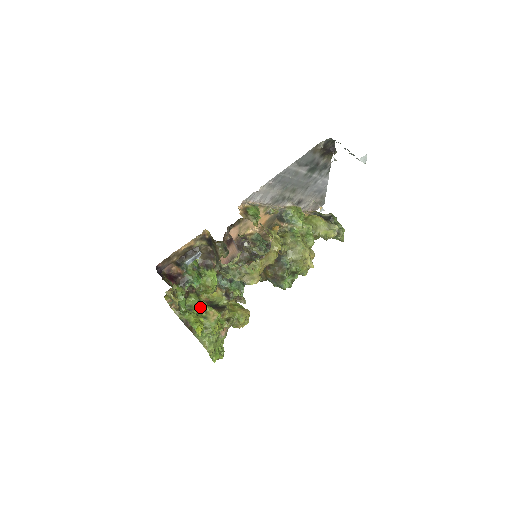
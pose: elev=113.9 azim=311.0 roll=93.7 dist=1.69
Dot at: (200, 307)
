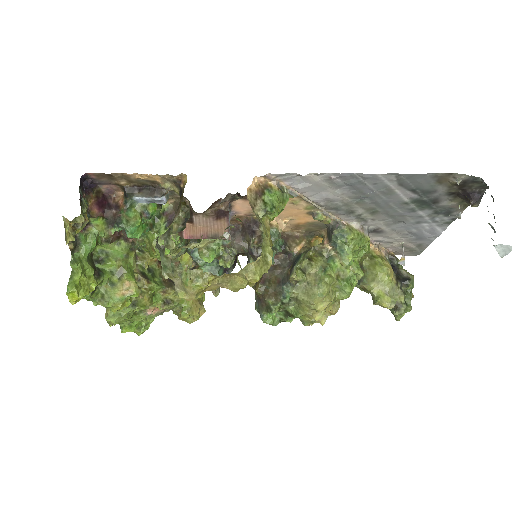
Dot at: (117, 266)
